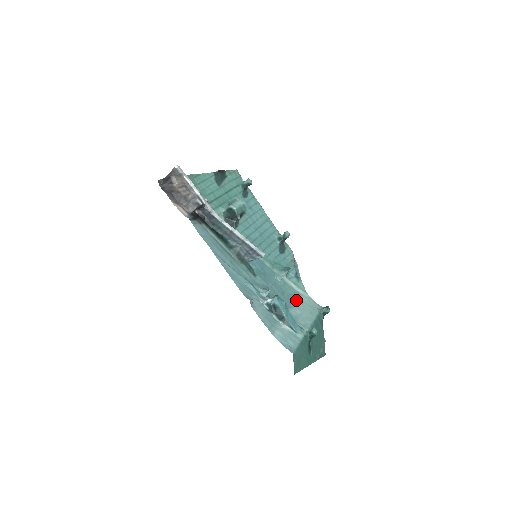
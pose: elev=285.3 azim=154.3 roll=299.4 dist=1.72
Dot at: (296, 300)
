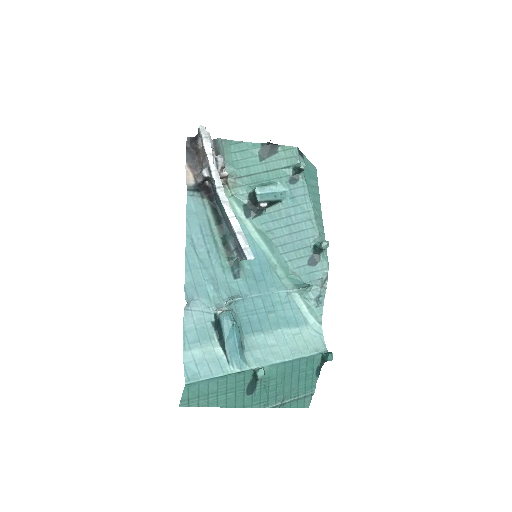
Dot at: (287, 327)
